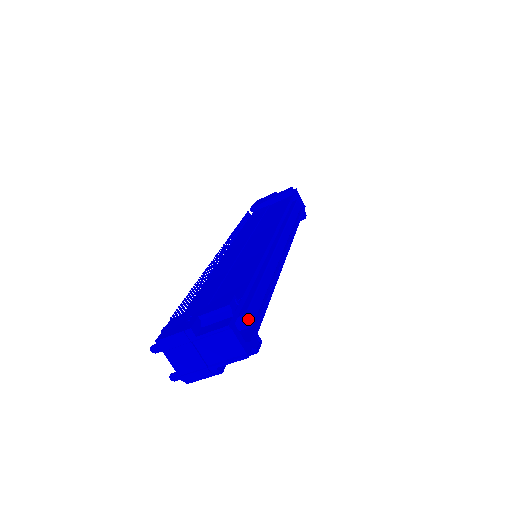
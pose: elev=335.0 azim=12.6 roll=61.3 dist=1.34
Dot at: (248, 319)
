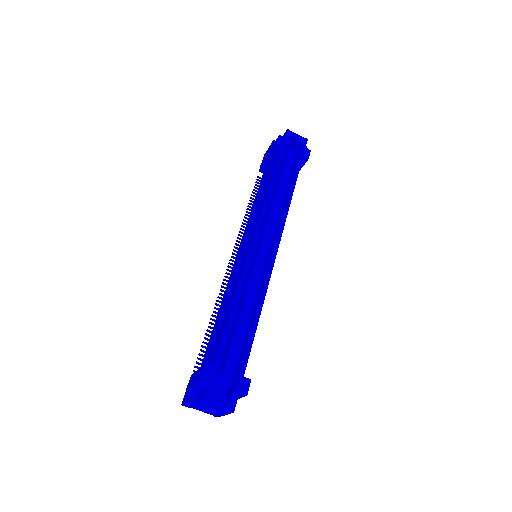
Dot at: (227, 375)
